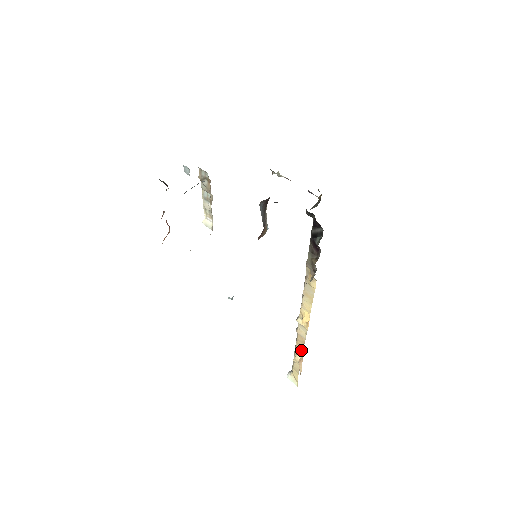
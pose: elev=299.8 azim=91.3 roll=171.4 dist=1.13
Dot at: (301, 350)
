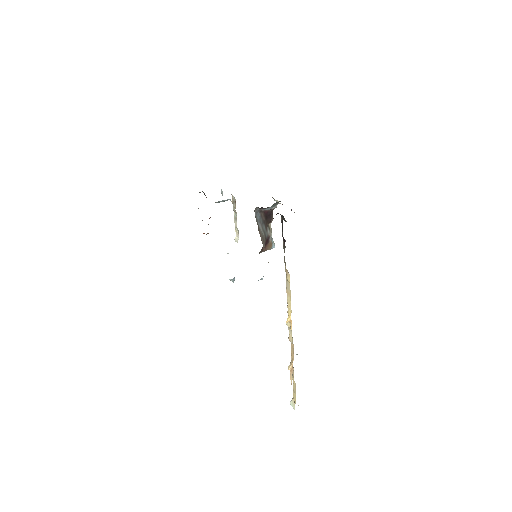
Dot at: (292, 360)
